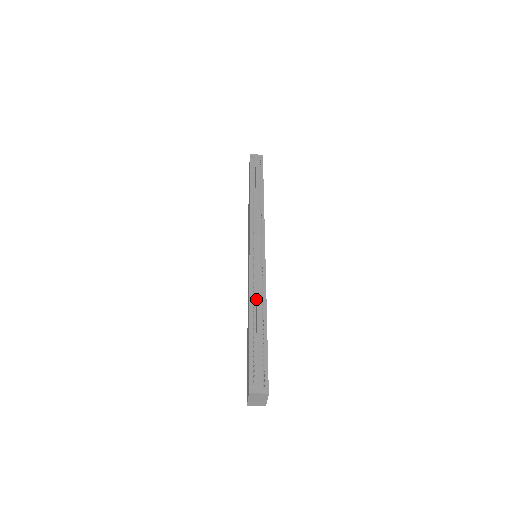
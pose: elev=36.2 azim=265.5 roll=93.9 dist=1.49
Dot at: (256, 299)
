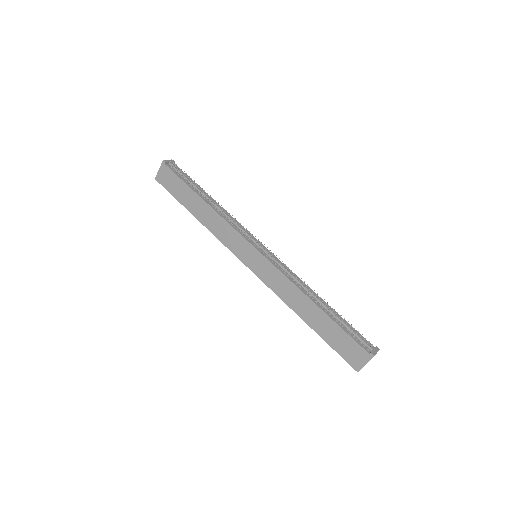
Dot at: (306, 288)
